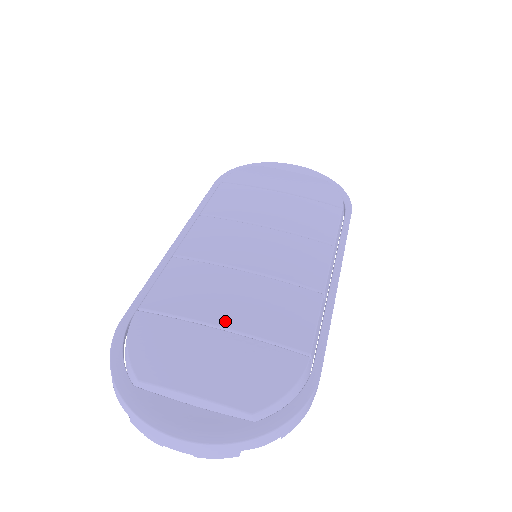
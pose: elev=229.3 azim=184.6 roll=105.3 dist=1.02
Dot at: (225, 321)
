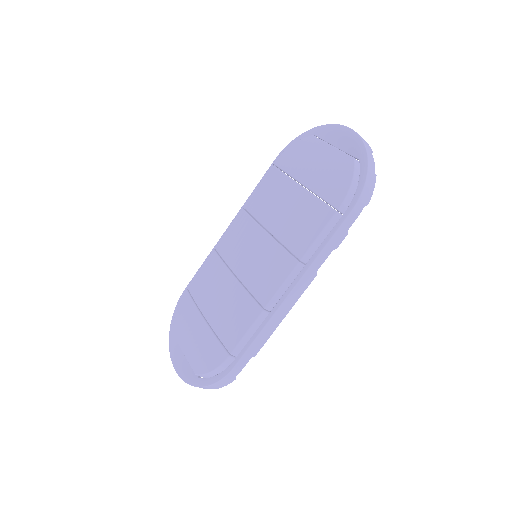
Dot at: (207, 313)
